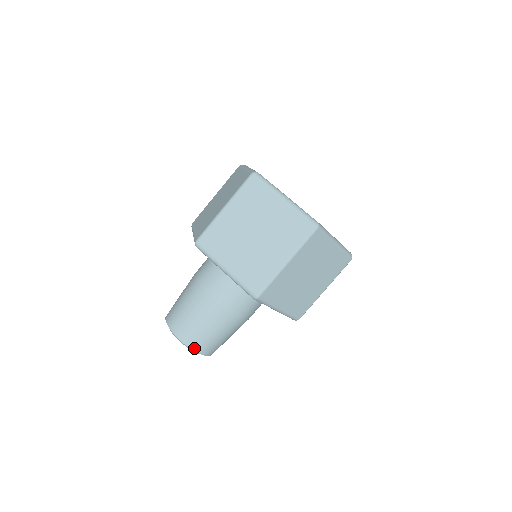
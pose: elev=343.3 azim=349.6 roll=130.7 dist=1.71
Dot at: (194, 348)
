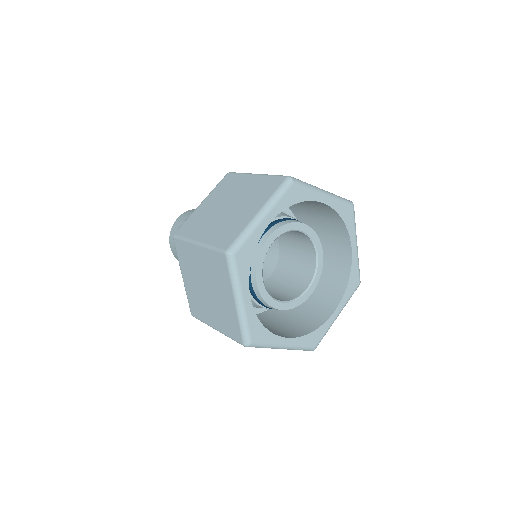
Dot at: occluded
